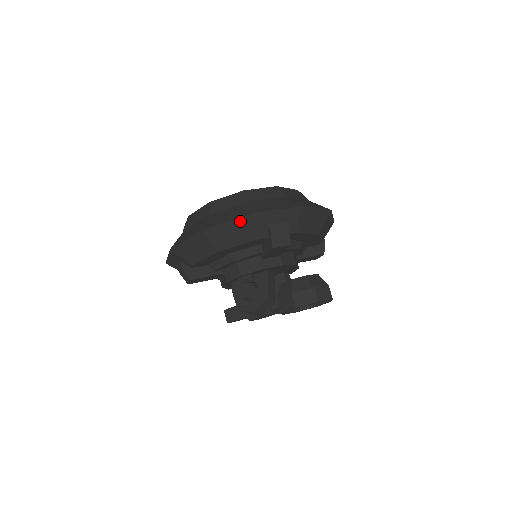
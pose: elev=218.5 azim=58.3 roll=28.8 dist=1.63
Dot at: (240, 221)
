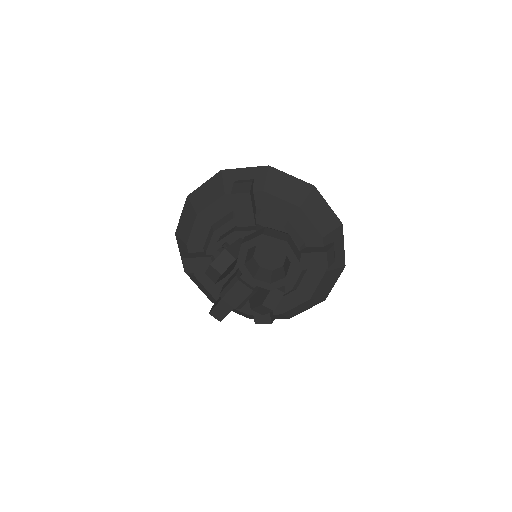
Dot at: (212, 180)
